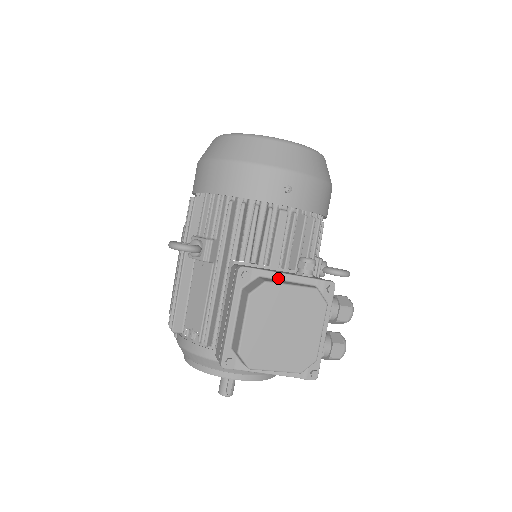
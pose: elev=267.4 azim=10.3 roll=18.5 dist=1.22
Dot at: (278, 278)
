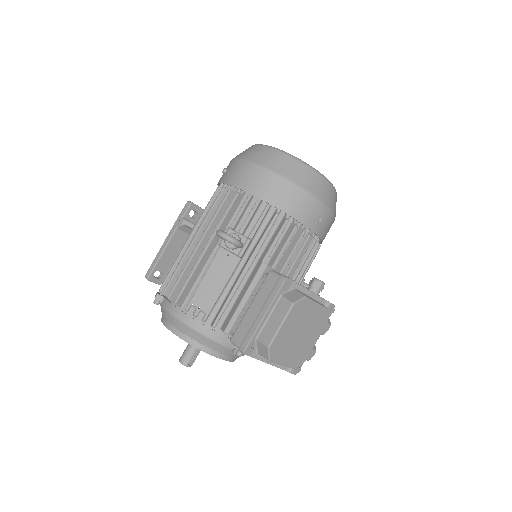
Dot at: (305, 293)
